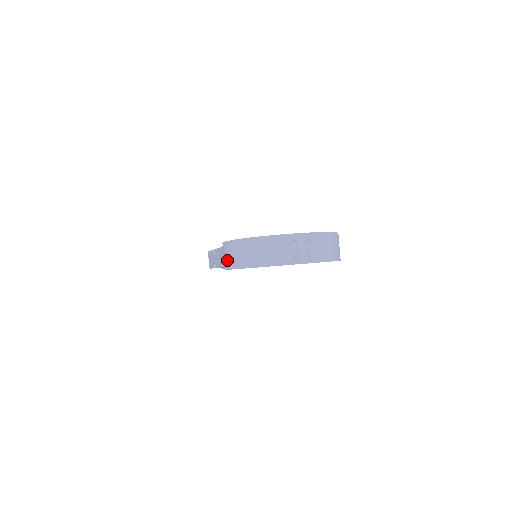
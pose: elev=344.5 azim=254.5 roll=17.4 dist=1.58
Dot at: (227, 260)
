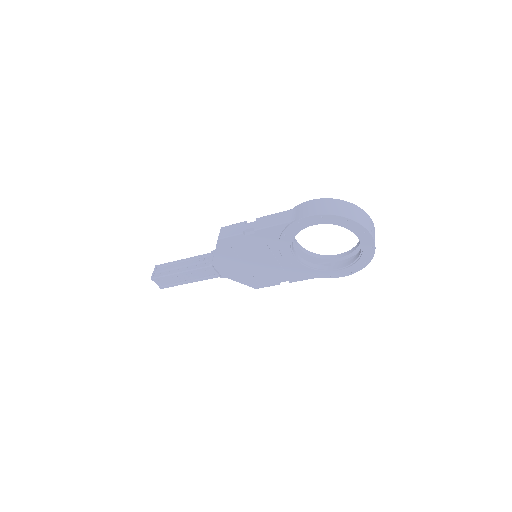
Dot at: (317, 209)
